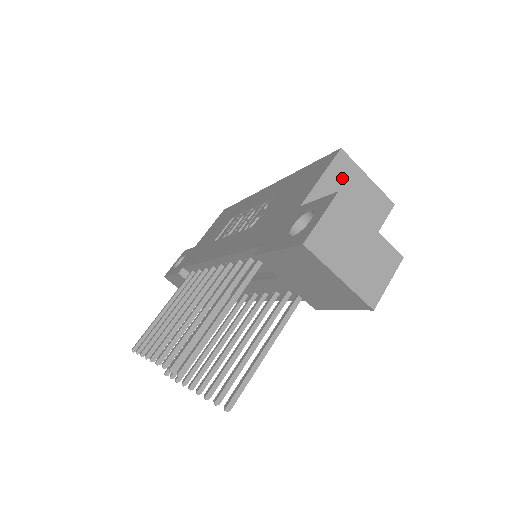
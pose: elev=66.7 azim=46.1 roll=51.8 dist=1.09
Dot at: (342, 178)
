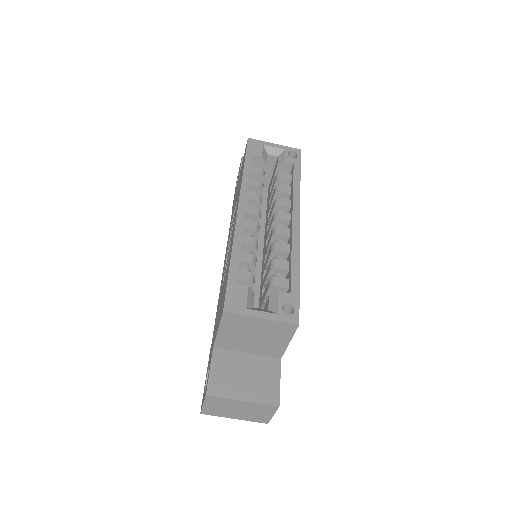
Dot at: (236, 326)
